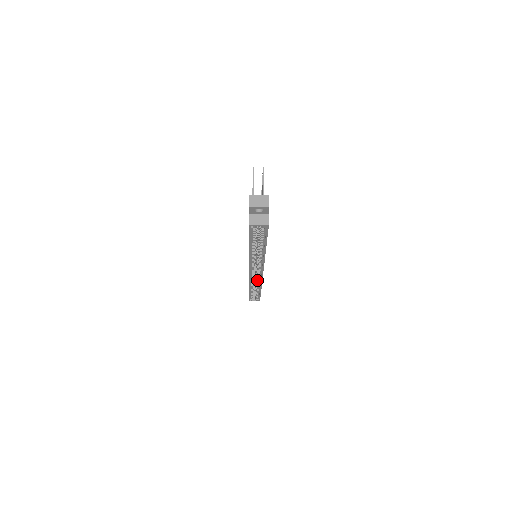
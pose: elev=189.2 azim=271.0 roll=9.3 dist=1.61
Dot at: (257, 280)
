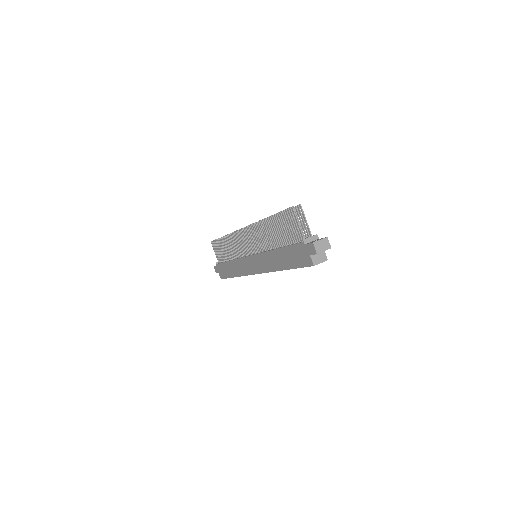
Dot at: occluded
